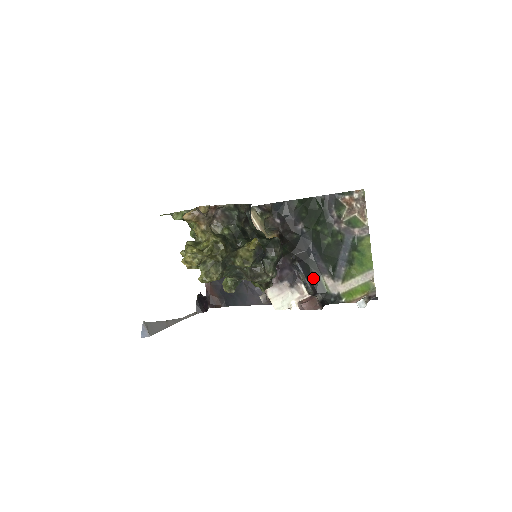
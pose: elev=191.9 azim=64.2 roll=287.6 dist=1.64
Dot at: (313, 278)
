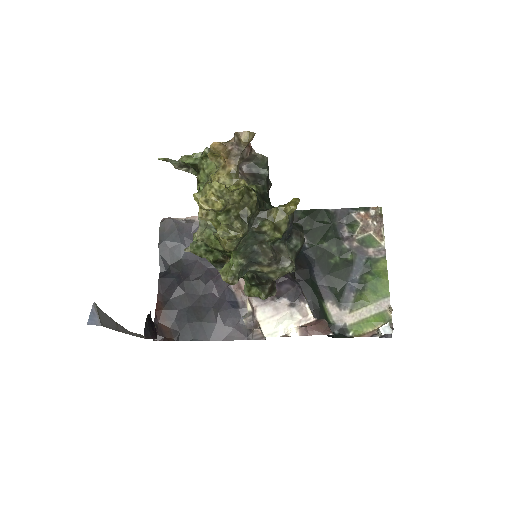
Dot at: (314, 303)
